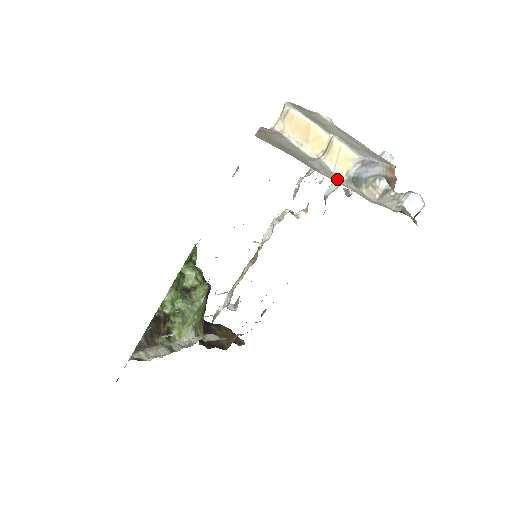
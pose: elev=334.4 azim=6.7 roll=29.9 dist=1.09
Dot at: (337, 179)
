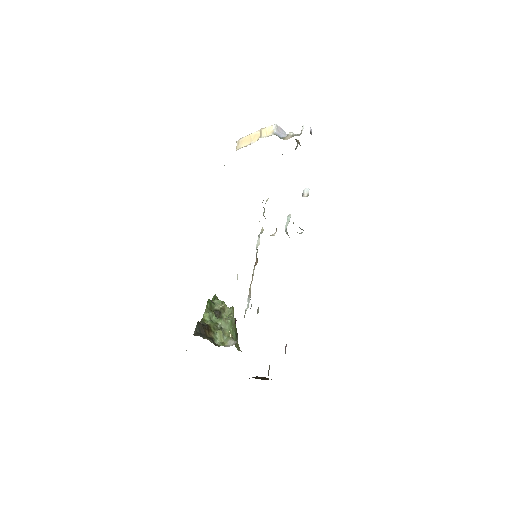
Dot at: occluded
